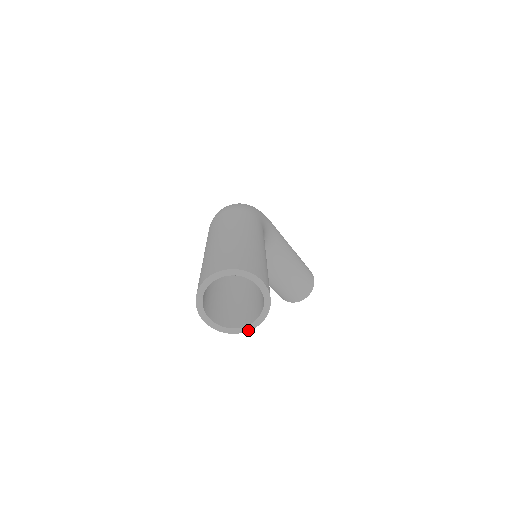
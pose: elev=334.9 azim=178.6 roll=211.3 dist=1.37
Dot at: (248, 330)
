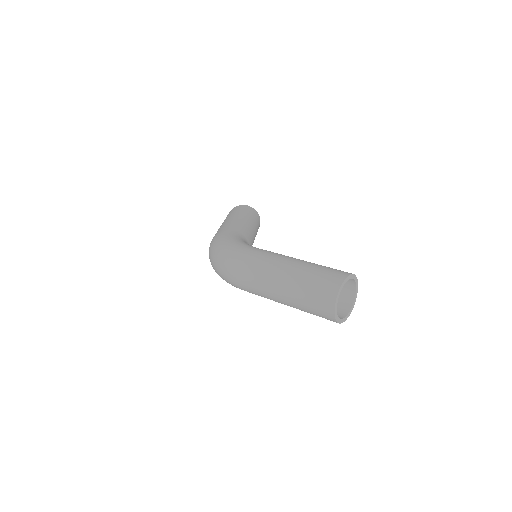
Dot at: occluded
